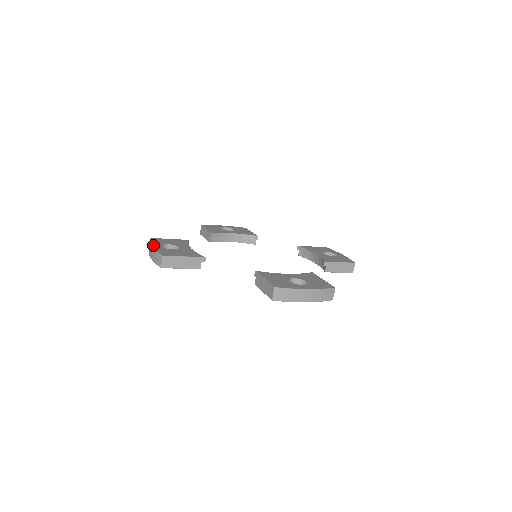
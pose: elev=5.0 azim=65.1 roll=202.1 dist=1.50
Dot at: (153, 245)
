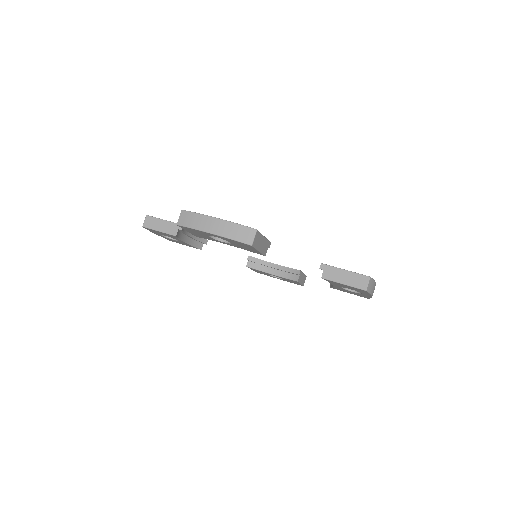
Dot at: (215, 217)
